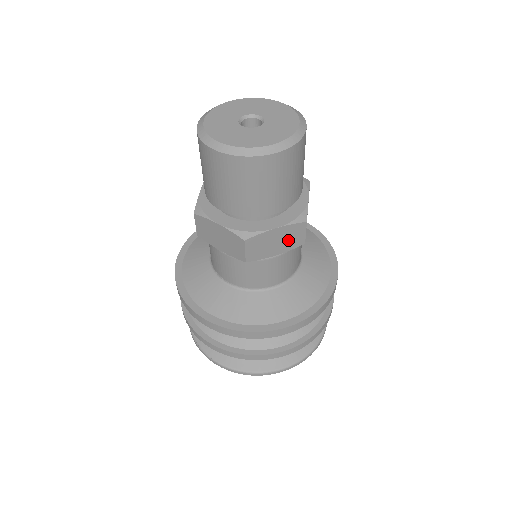
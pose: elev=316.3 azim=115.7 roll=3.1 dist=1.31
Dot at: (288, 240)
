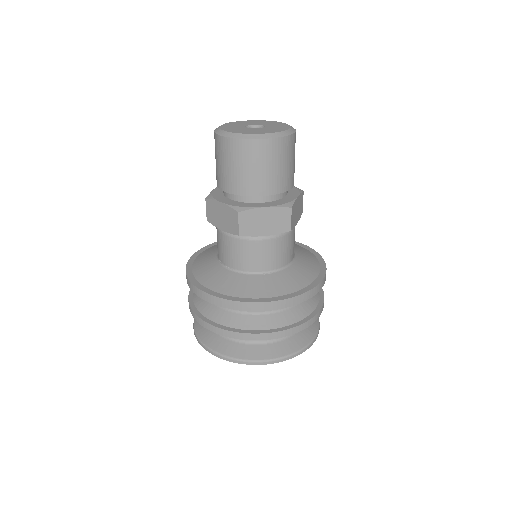
Dot at: (276, 223)
